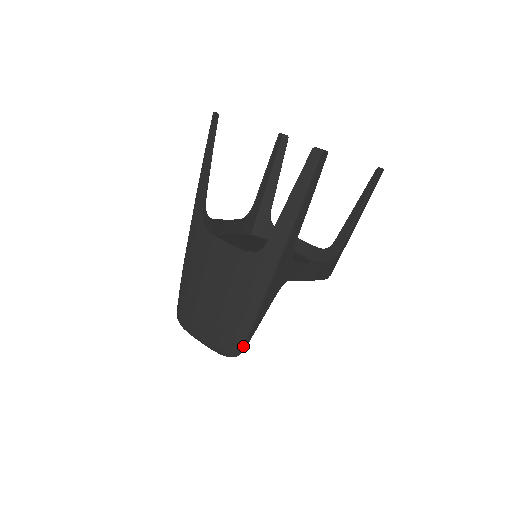
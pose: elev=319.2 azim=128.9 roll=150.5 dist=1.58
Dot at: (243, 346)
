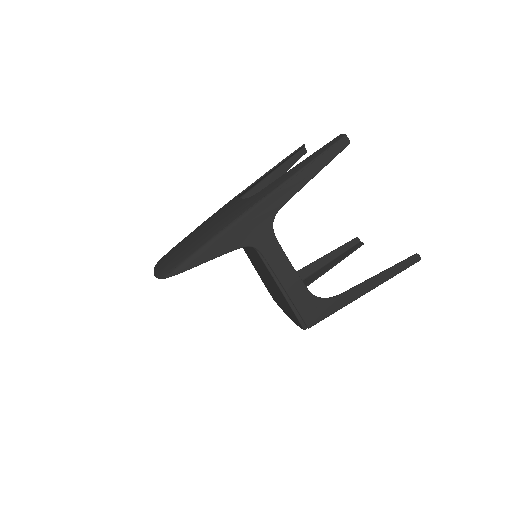
Dot at: (175, 269)
